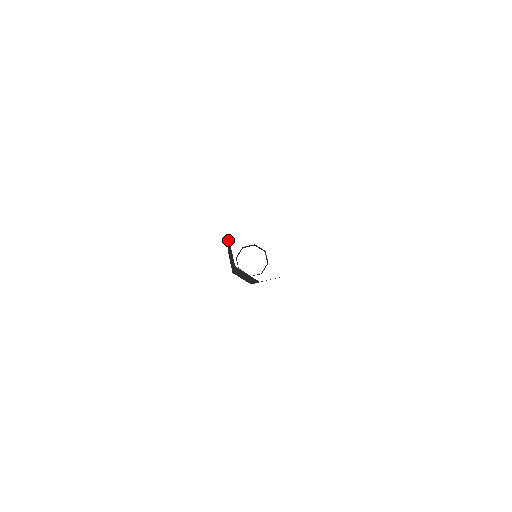
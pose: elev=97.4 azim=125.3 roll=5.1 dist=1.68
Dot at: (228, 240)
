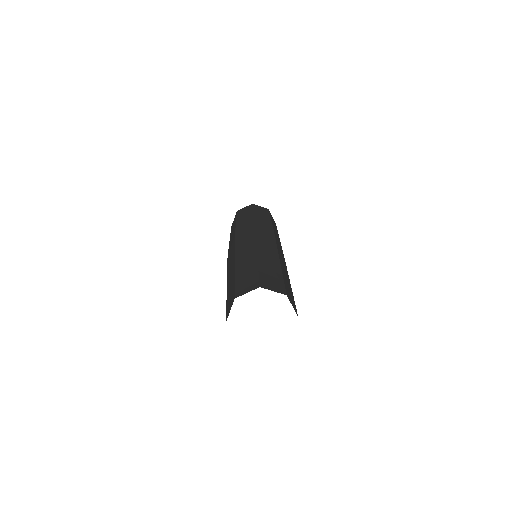
Dot at: (234, 288)
